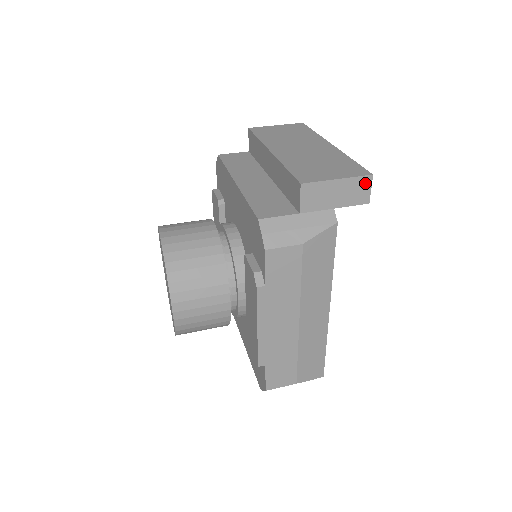
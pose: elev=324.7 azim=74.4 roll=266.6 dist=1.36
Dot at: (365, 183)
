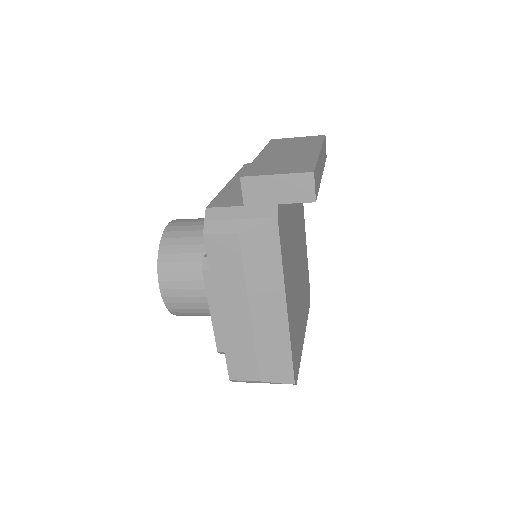
Dot at: (307, 180)
